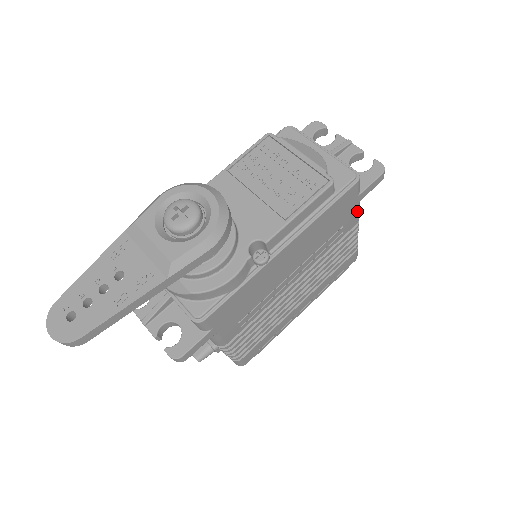
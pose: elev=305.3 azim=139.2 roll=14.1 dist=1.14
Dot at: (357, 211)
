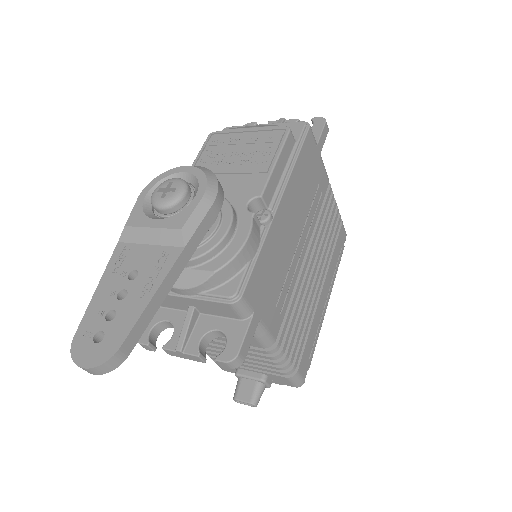
Dot at: (323, 166)
